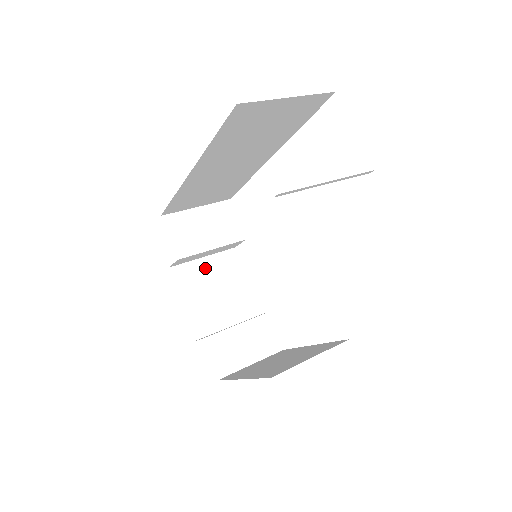
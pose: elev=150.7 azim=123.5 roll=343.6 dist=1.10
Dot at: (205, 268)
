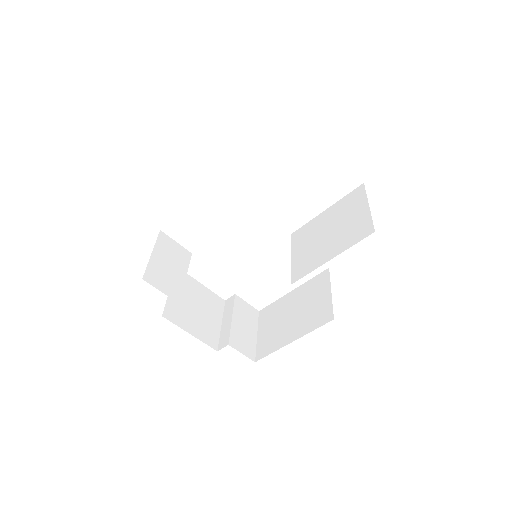
Dot at: occluded
